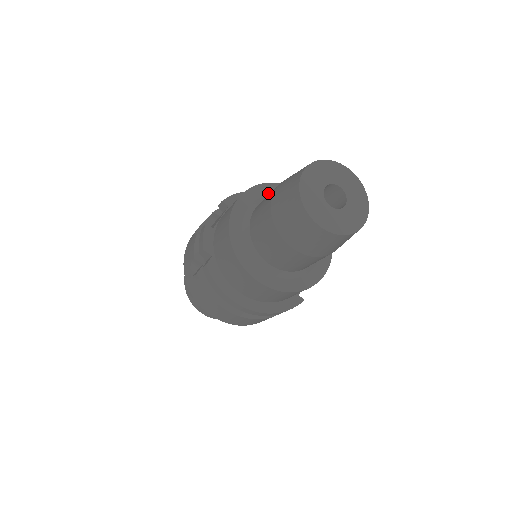
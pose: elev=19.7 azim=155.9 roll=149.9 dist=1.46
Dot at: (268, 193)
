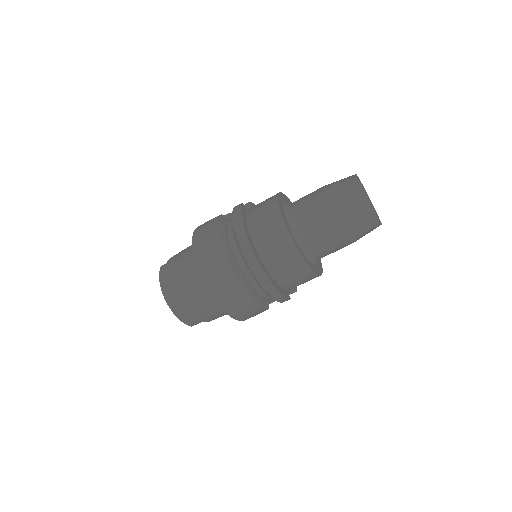
Dot at: occluded
